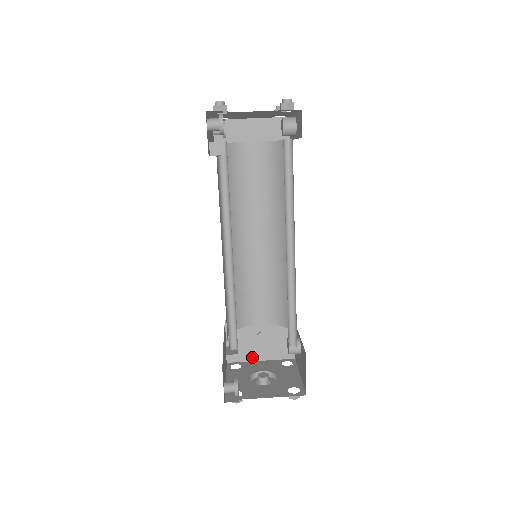
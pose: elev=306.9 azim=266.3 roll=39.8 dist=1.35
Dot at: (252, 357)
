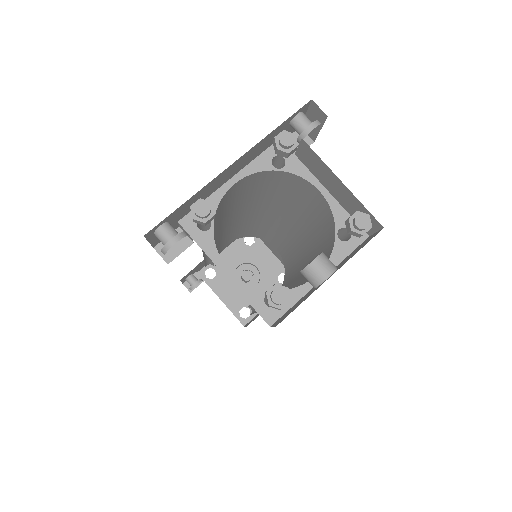
Dot at: (268, 246)
